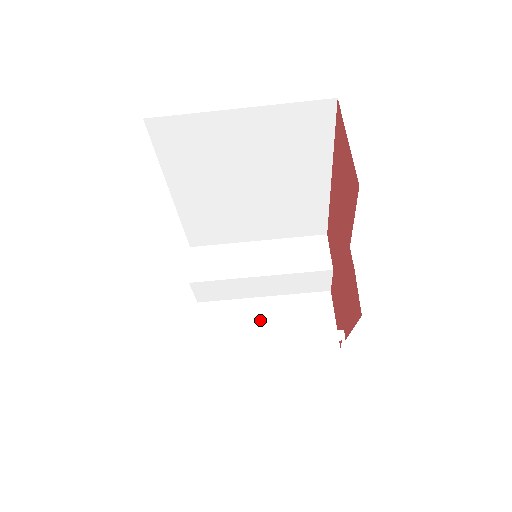
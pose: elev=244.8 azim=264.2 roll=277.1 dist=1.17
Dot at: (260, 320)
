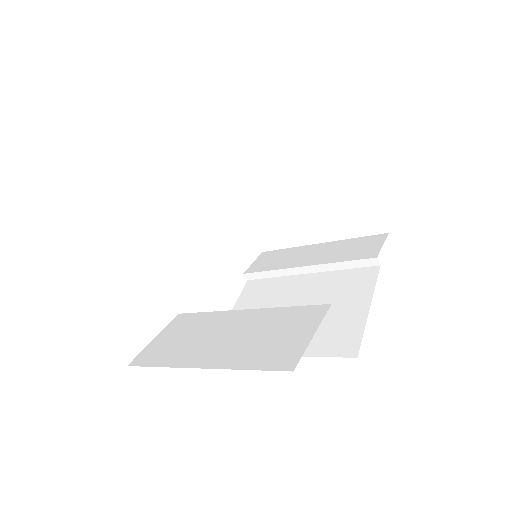
Dot at: (303, 212)
